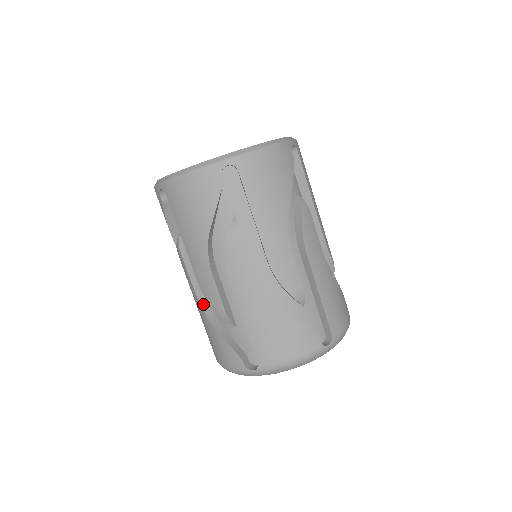
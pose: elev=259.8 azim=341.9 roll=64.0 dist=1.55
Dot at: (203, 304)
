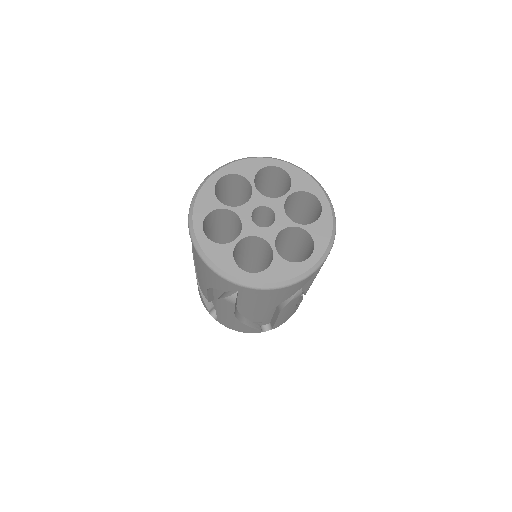
Dot at: (237, 316)
